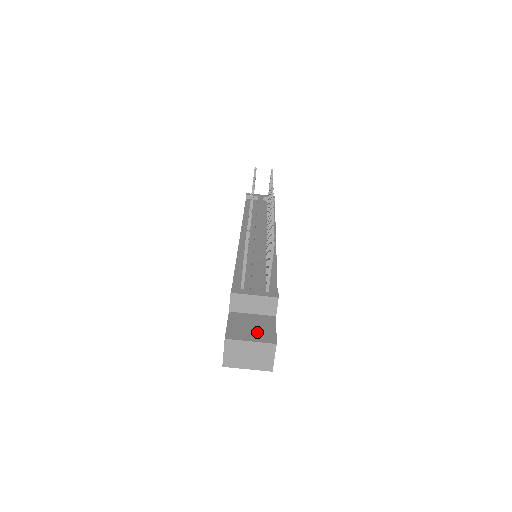
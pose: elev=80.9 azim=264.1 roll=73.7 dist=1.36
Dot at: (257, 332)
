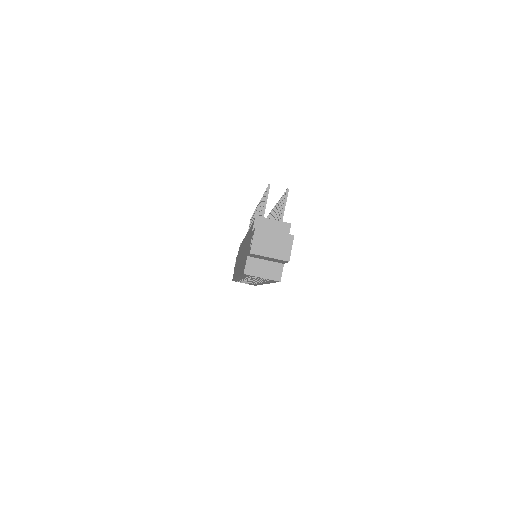
Dot at: occluded
